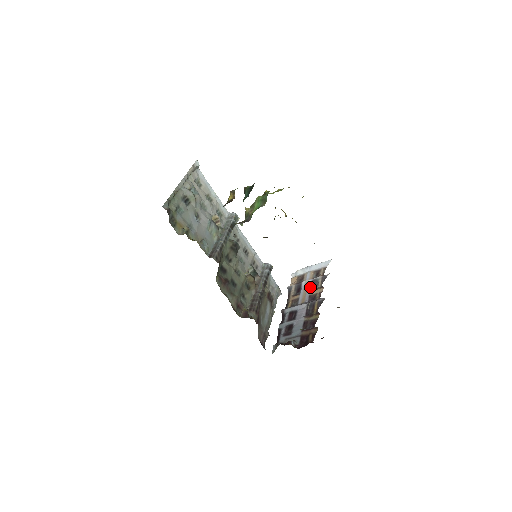
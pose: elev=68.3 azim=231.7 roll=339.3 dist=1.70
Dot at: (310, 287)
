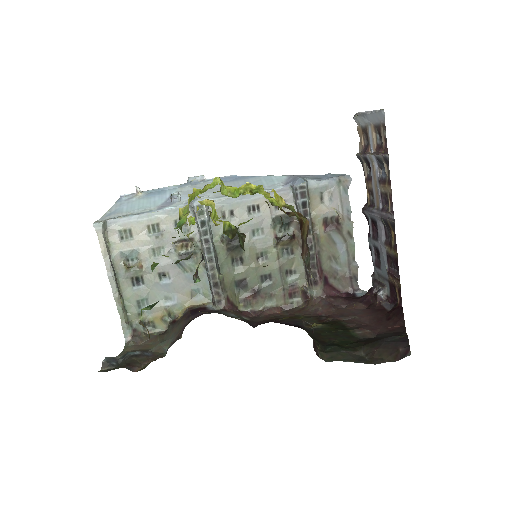
Dot at: (378, 171)
